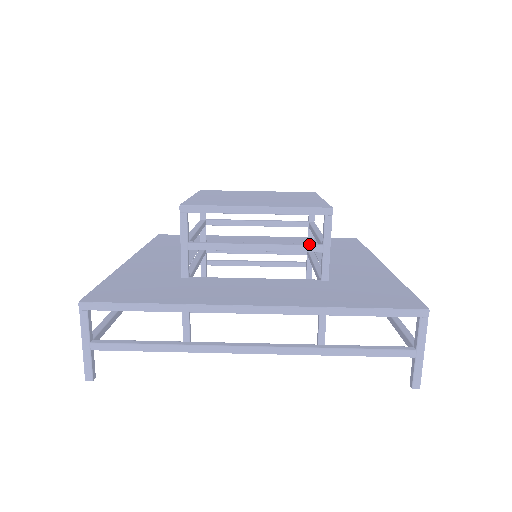
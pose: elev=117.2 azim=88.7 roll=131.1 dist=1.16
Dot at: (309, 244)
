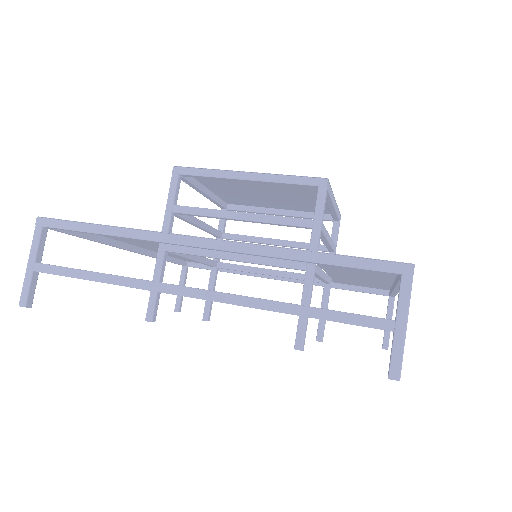
Dot at: (299, 218)
